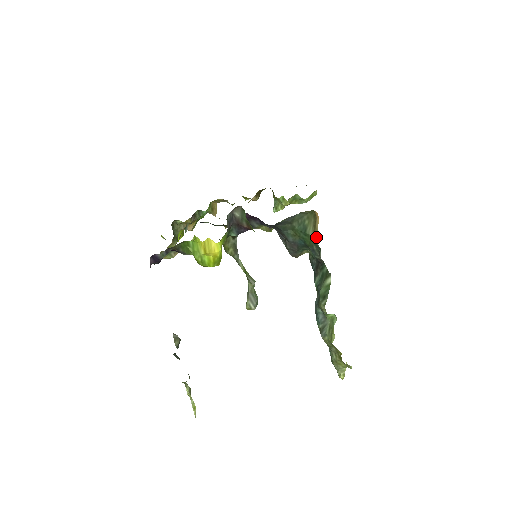
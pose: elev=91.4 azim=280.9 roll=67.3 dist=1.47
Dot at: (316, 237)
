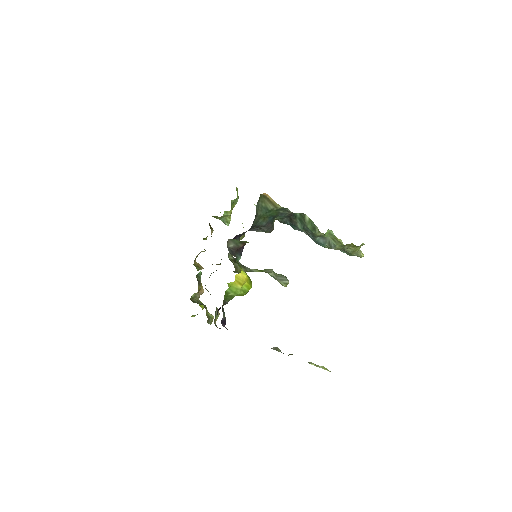
Dot at: (277, 205)
